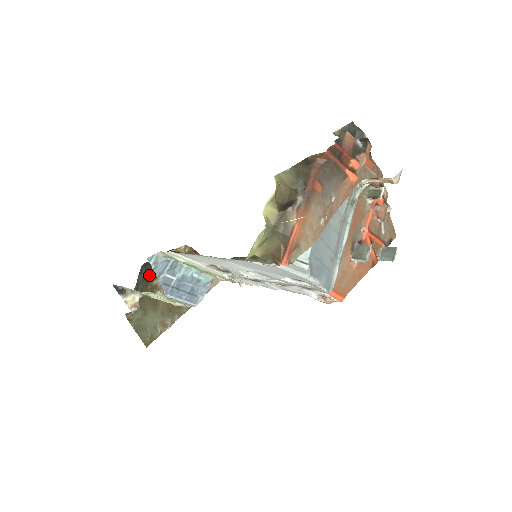
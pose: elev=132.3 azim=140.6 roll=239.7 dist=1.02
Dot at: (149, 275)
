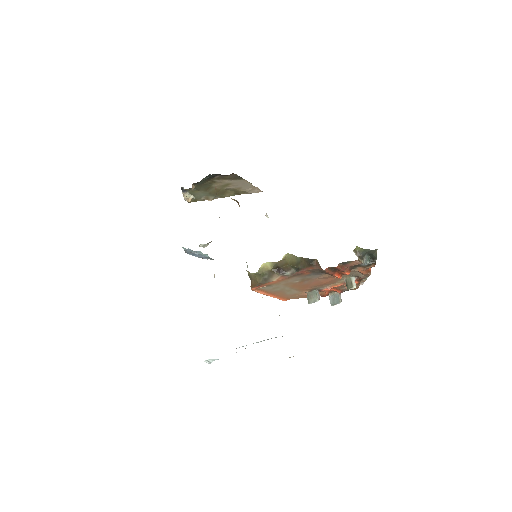
Dot at: (213, 177)
